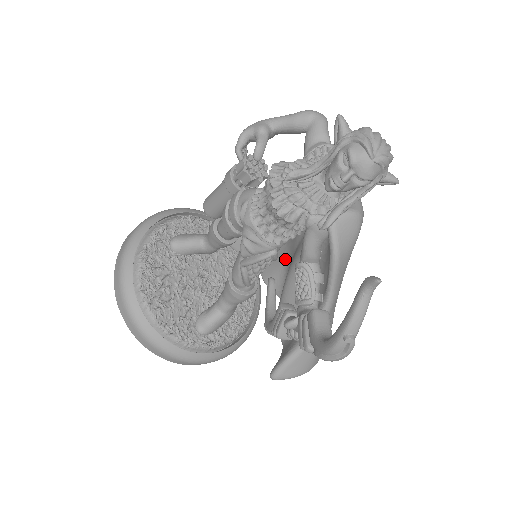
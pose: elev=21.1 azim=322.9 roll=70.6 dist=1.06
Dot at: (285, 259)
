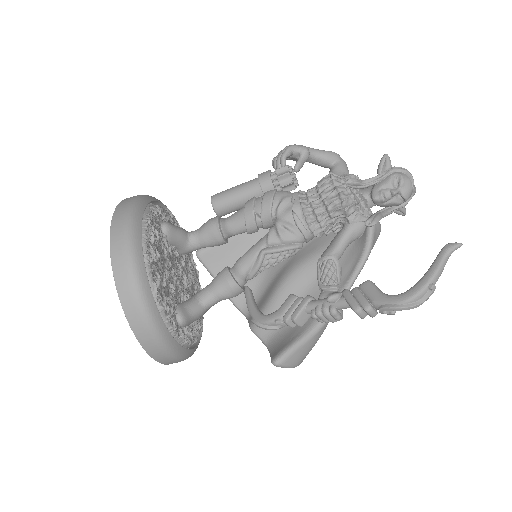
Dot at: (262, 272)
